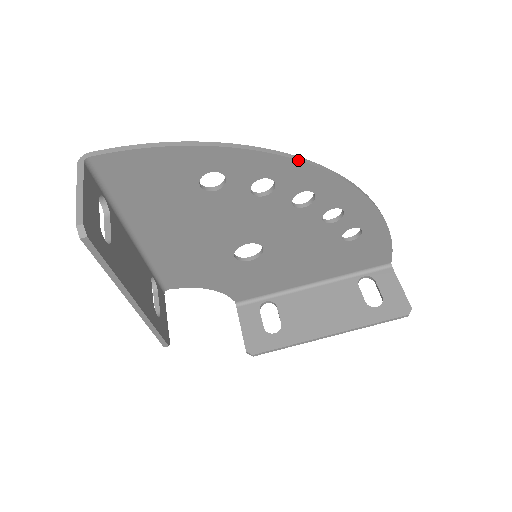
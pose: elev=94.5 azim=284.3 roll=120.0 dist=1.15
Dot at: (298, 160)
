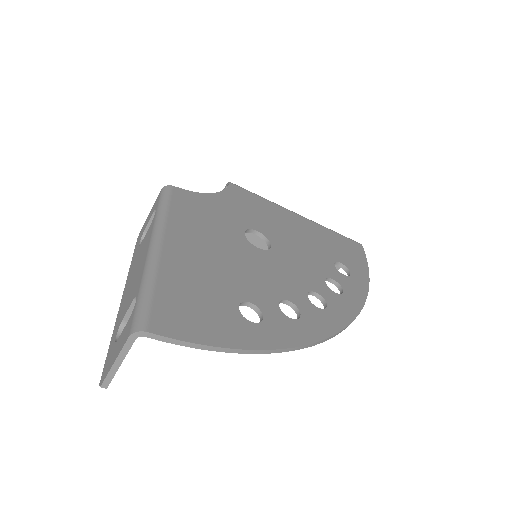
Dot at: (322, 342)
